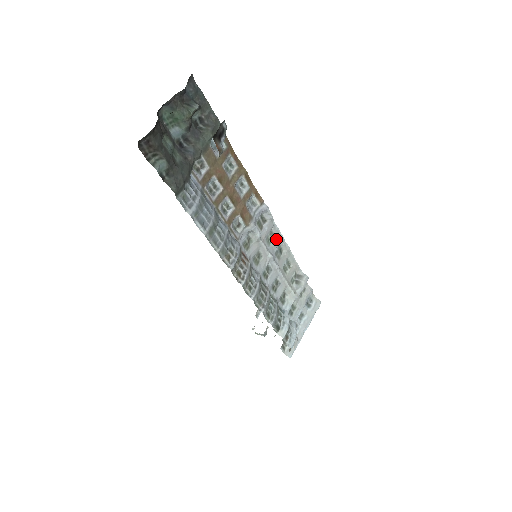
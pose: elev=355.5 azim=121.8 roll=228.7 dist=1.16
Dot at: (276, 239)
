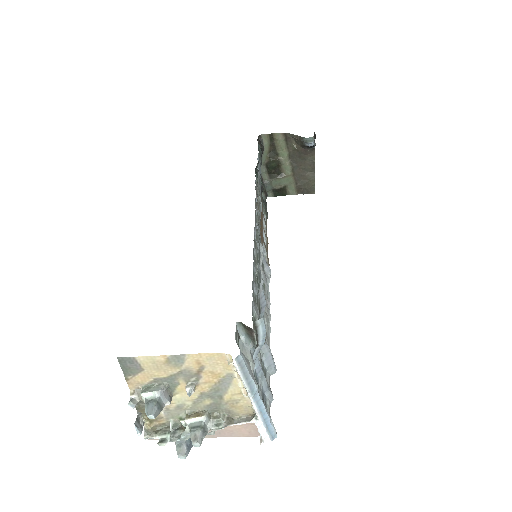
Dot at: (265, 294)
